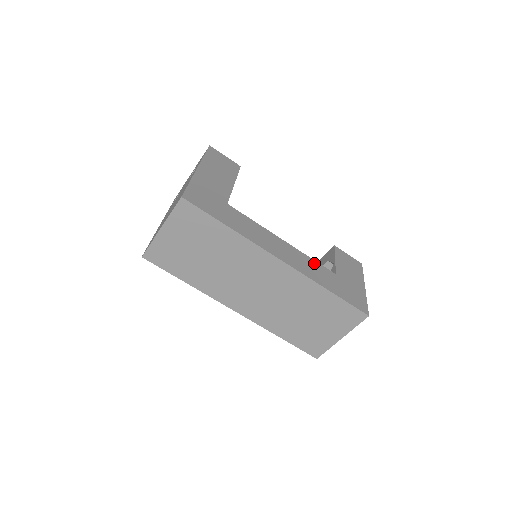
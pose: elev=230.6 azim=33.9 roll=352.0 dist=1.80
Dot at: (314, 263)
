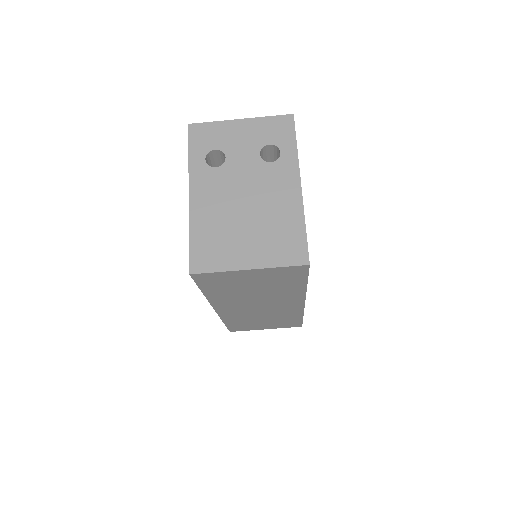
Dot at: occluded
